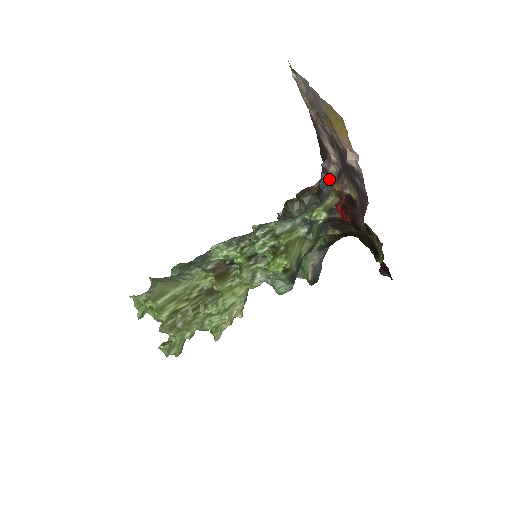
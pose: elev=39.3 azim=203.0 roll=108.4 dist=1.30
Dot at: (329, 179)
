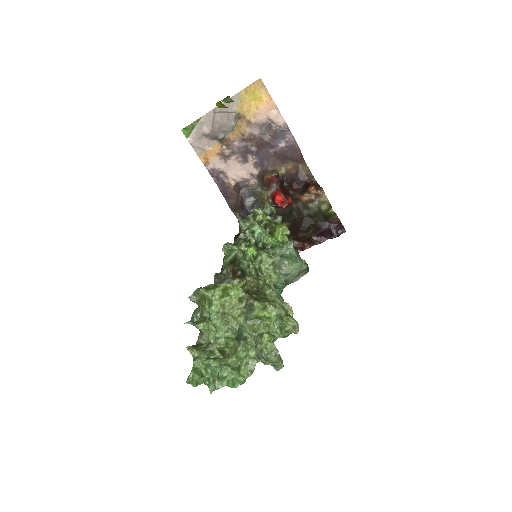
Dot at: (252, 200)
